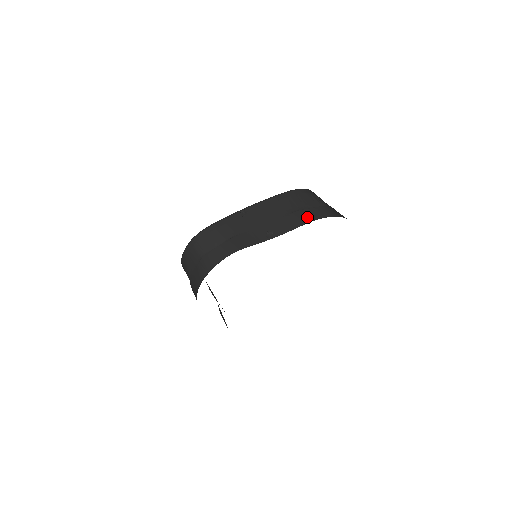
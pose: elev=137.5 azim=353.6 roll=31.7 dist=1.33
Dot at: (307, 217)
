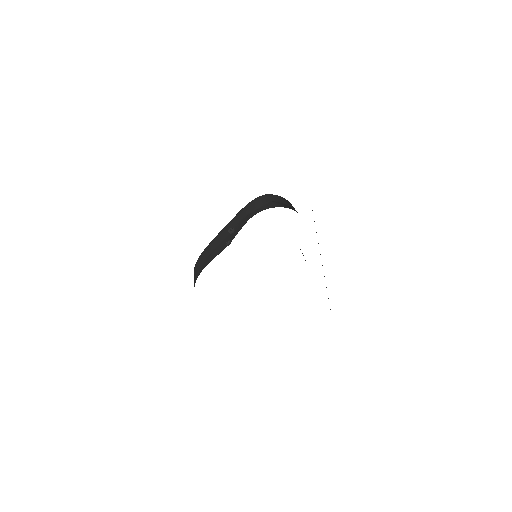
Dot at: (248, 218)
